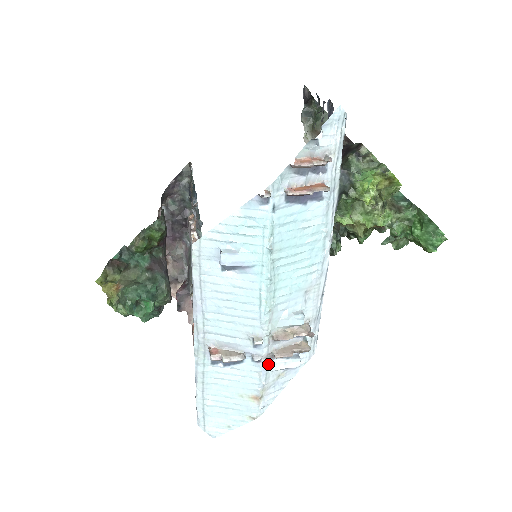
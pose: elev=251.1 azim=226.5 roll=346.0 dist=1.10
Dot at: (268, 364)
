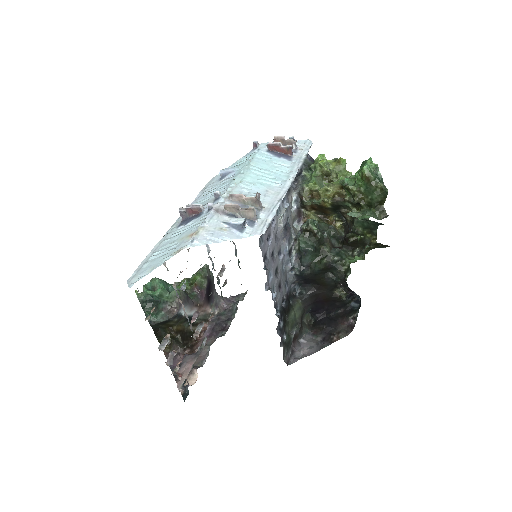
Dot at: (217, 214)
